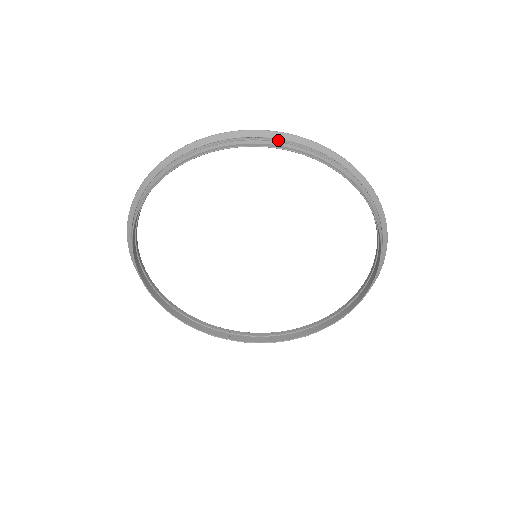
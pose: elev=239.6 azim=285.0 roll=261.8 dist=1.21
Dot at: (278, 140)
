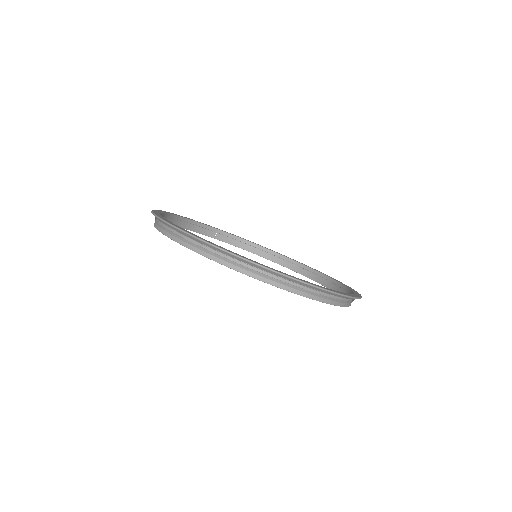
Dot at: occluded
